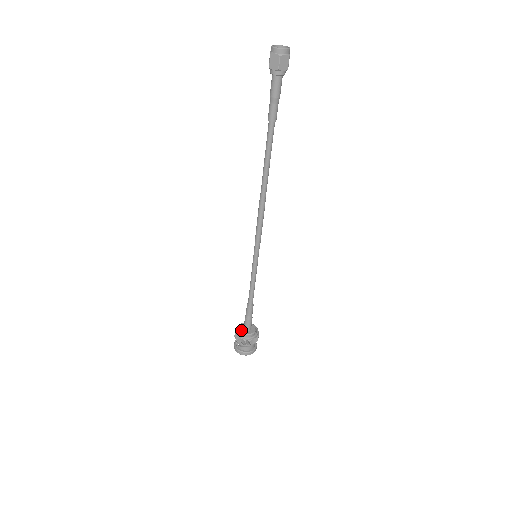
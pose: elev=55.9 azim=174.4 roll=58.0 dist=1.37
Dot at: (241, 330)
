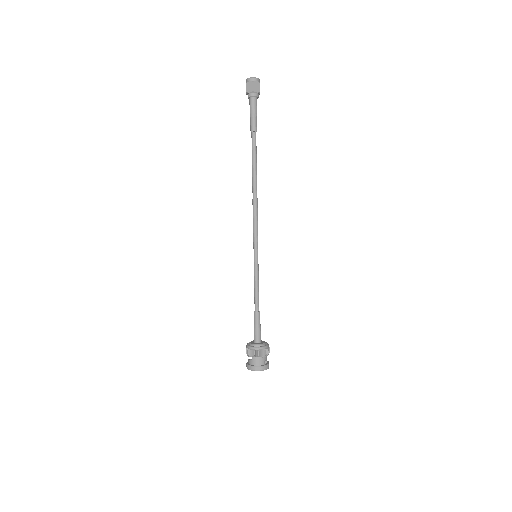
Dot at: (252, 341)
